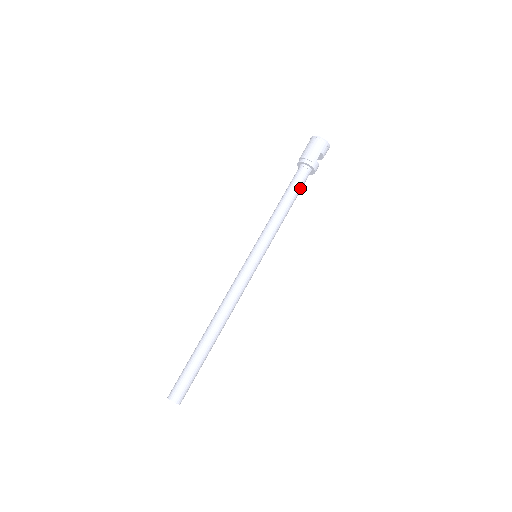
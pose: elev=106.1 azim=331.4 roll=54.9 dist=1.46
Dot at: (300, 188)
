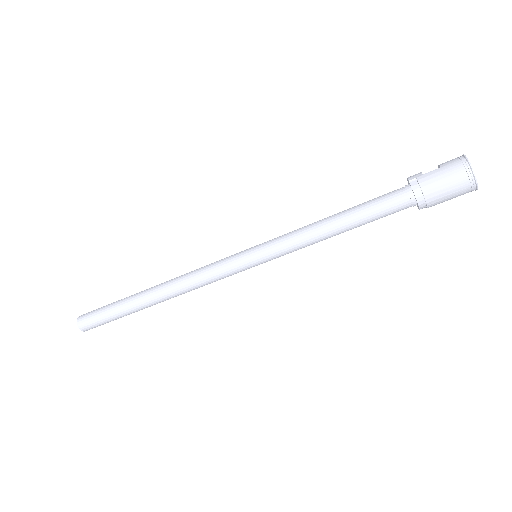
Dot at: occluded
